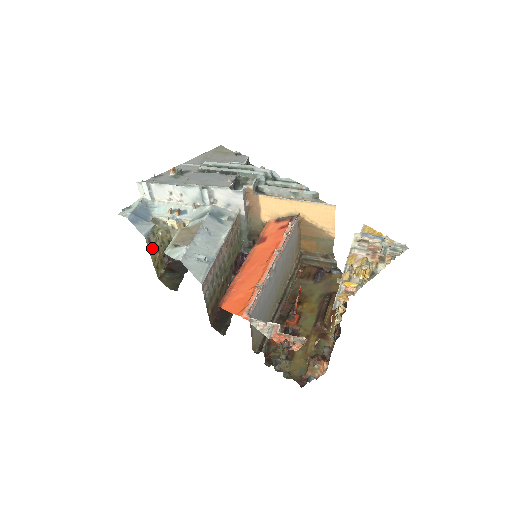
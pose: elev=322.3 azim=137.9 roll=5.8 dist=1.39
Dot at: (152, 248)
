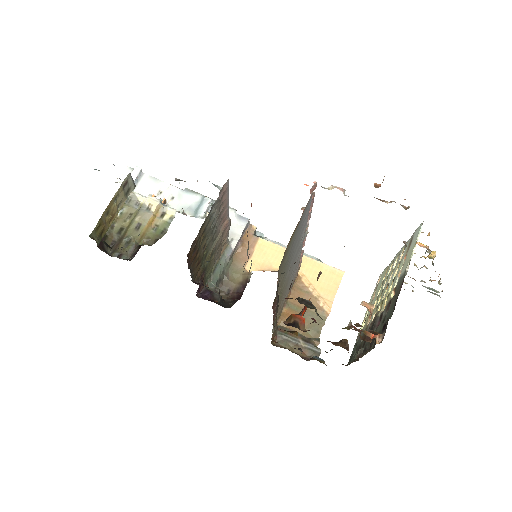
Dot at: (117, 198)
